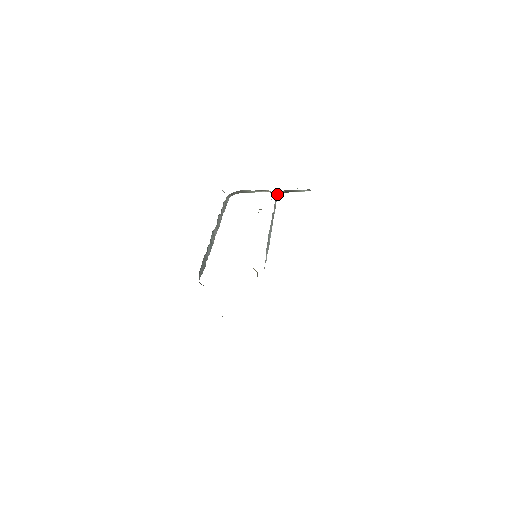
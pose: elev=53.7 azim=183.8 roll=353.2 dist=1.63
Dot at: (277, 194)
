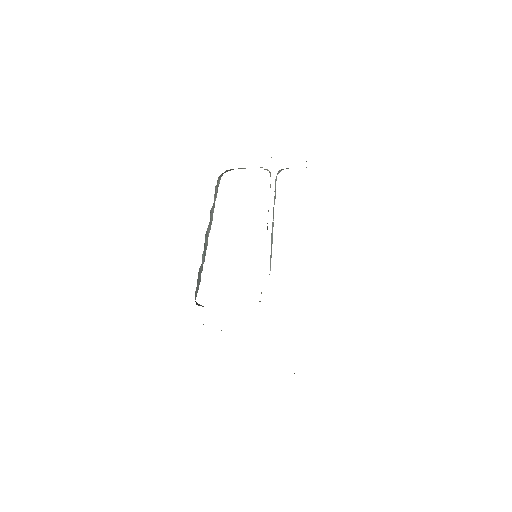
Dot at: occluded
